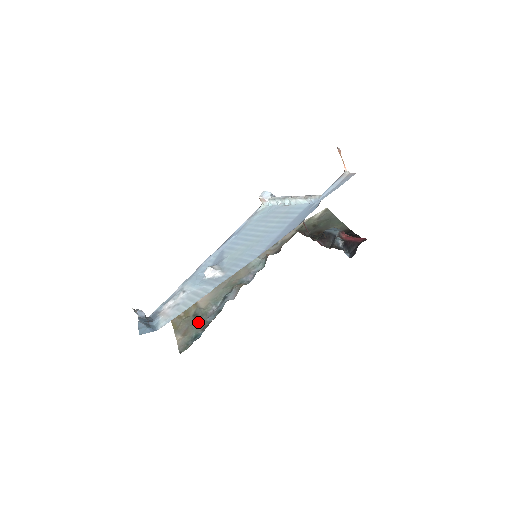
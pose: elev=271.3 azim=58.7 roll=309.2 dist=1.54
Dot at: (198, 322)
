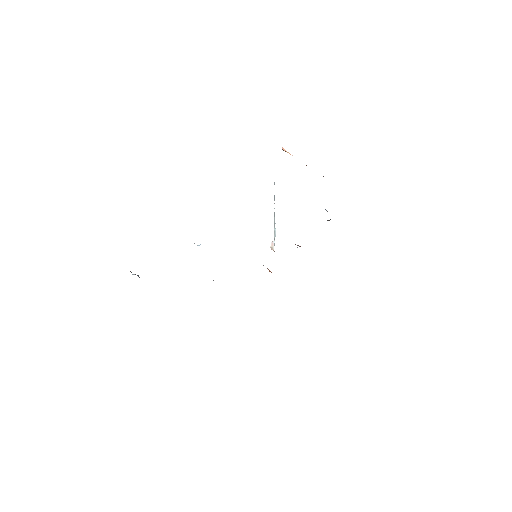
Dot at: occluded
